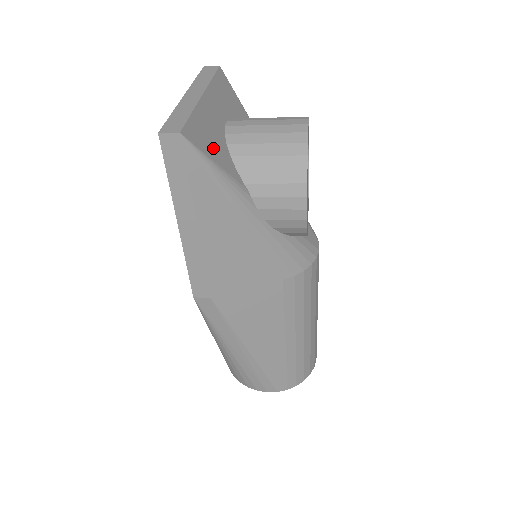
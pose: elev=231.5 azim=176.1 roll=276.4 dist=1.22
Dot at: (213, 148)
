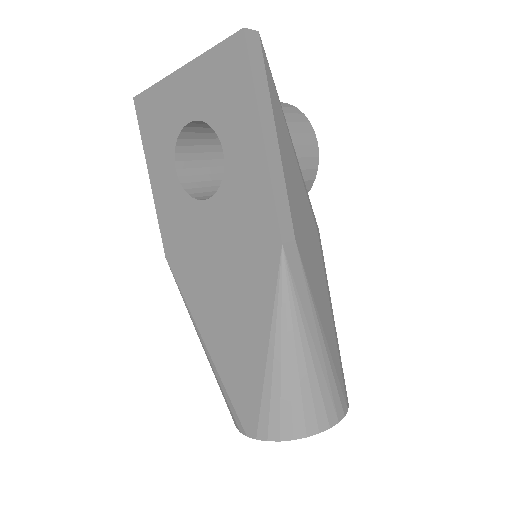
Dot at: occluded
